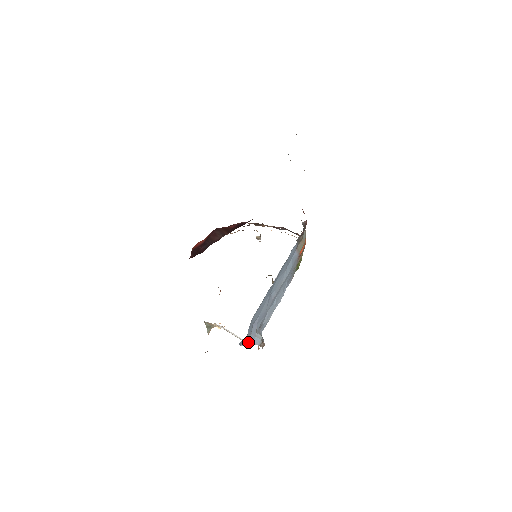
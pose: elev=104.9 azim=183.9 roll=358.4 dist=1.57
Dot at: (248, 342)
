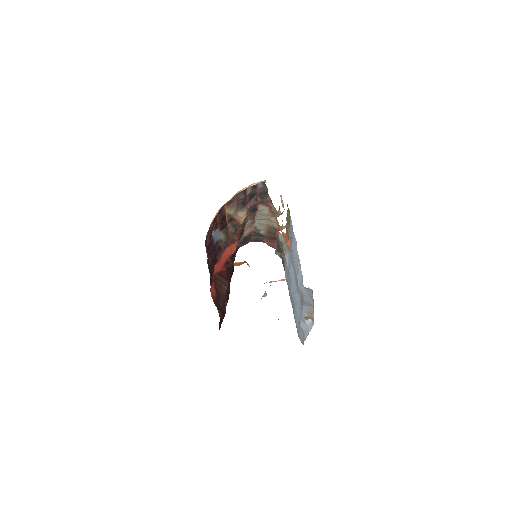
Dot at: (306, 336)
